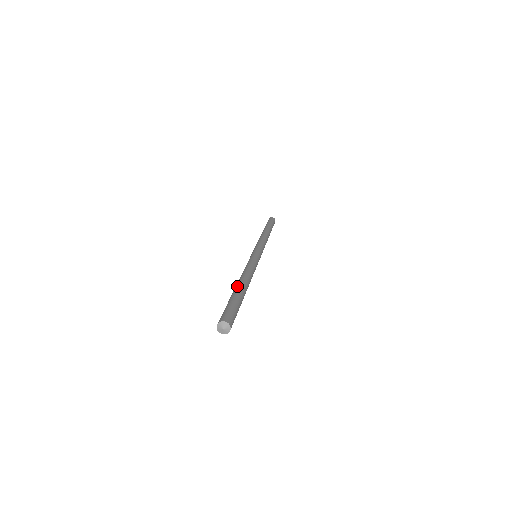
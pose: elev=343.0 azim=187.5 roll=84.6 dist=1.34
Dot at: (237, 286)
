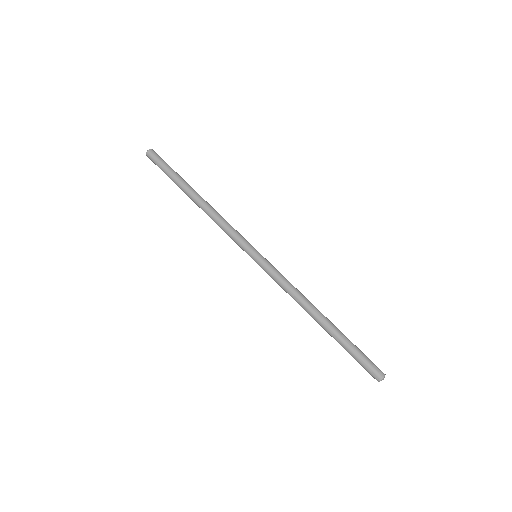
Dot at: (329, 326)
